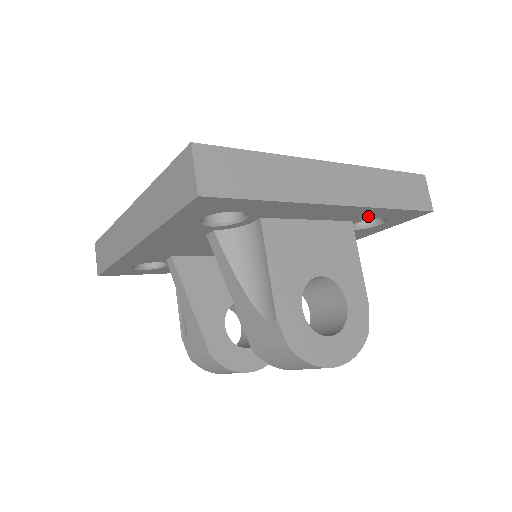
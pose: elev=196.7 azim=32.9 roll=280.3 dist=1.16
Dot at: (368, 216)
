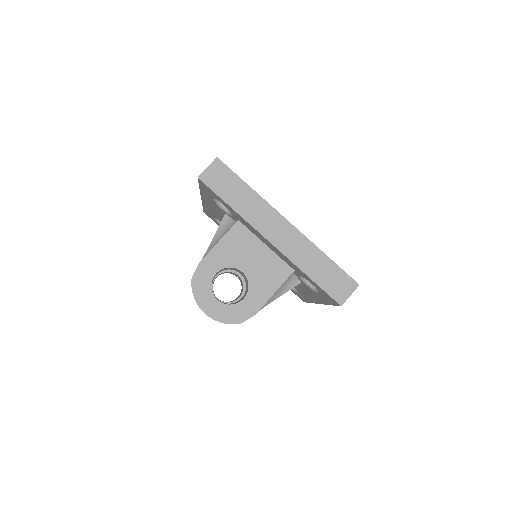
Dot at: (300, 272)
